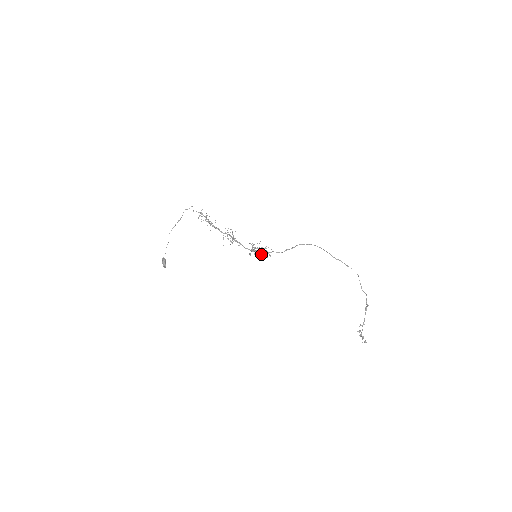
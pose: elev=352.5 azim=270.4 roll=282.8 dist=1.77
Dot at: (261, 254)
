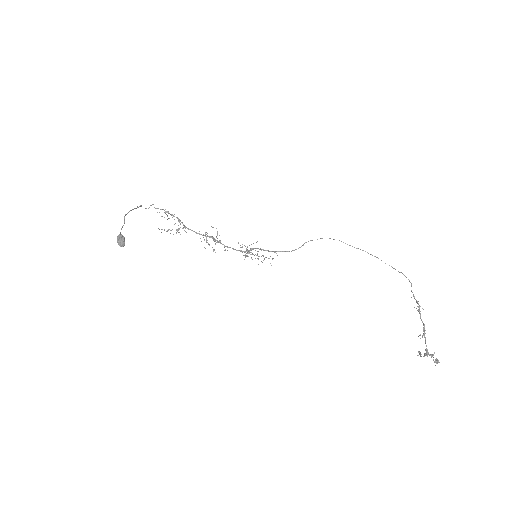
Dot at: occluded
